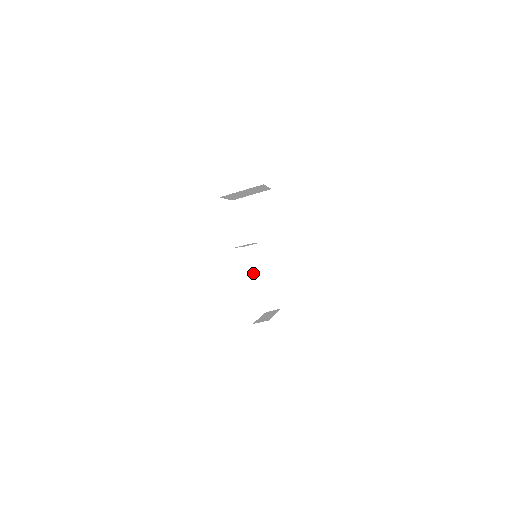
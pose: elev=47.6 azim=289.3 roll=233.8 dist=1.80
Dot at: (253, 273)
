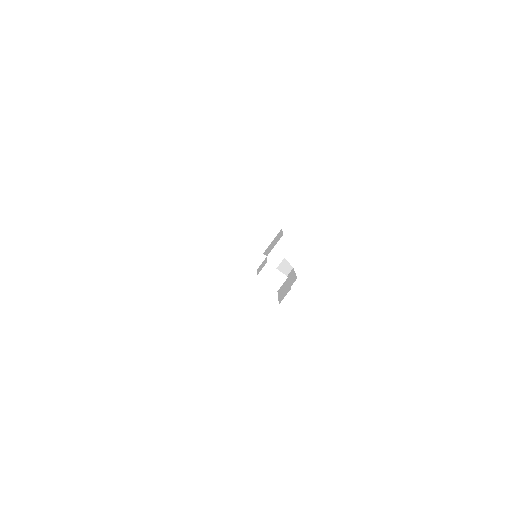
Dot at: (258, 274)
